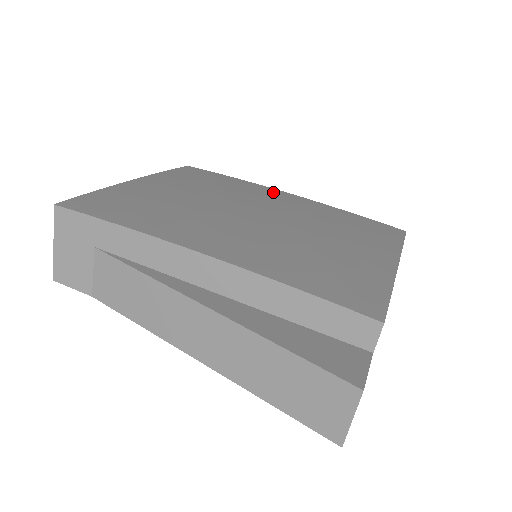
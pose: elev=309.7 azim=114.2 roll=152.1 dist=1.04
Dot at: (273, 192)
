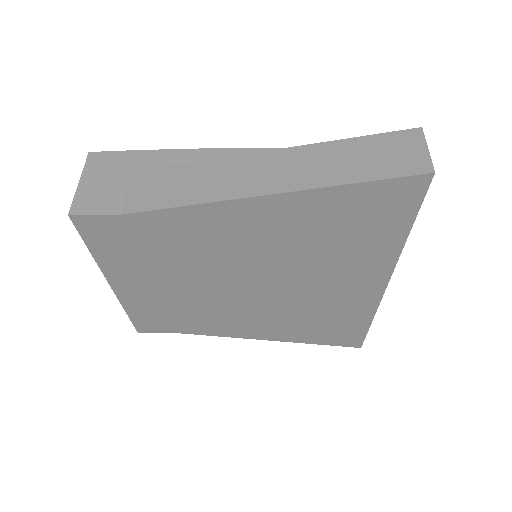
Dot at: occluded
